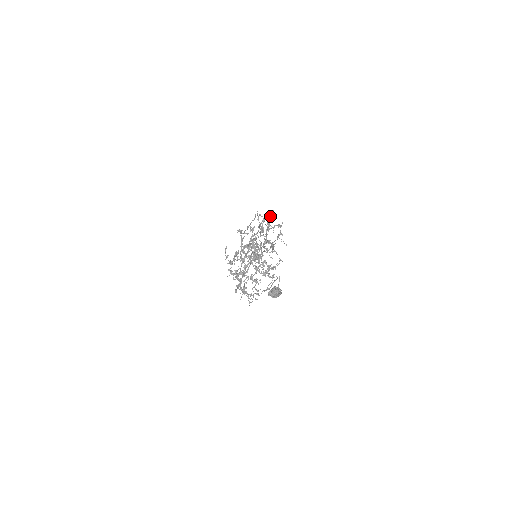
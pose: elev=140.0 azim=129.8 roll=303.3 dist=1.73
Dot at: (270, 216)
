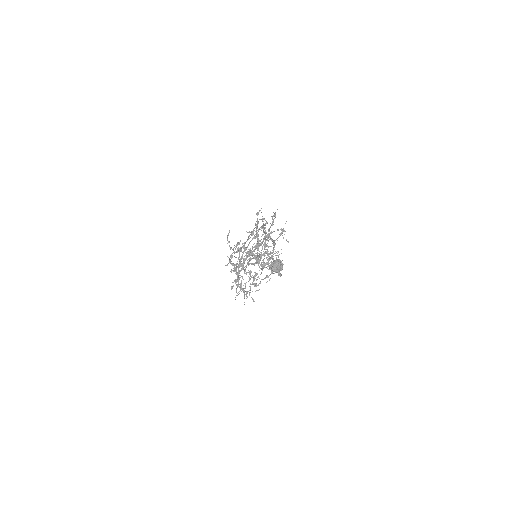
Dot at: (275, 213)
